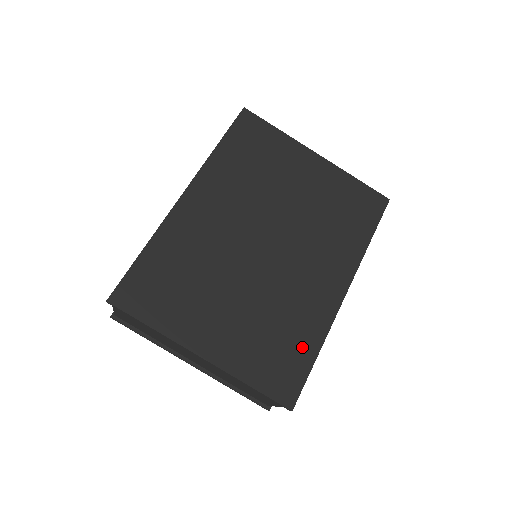
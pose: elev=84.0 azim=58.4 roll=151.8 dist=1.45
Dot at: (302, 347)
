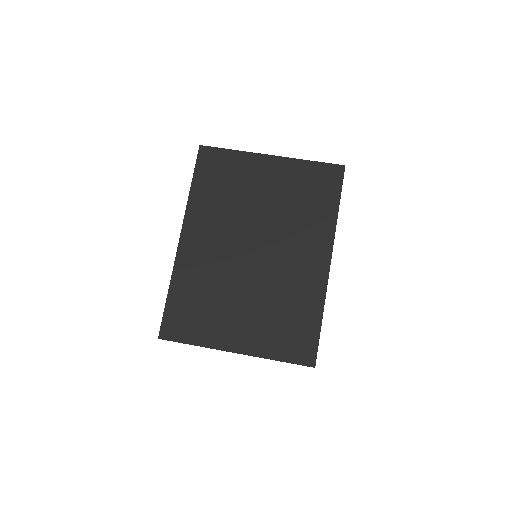
Dot at: (308, 318)
